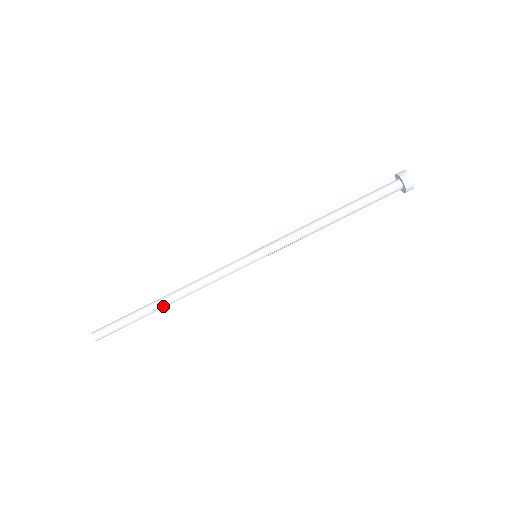
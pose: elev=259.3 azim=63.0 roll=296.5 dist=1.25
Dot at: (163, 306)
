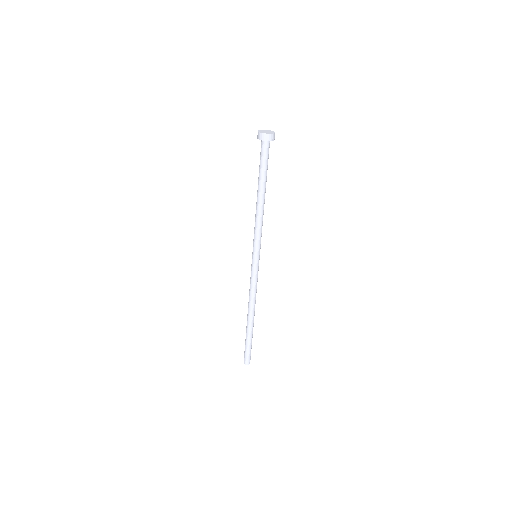
Dot at: (251, 322)
